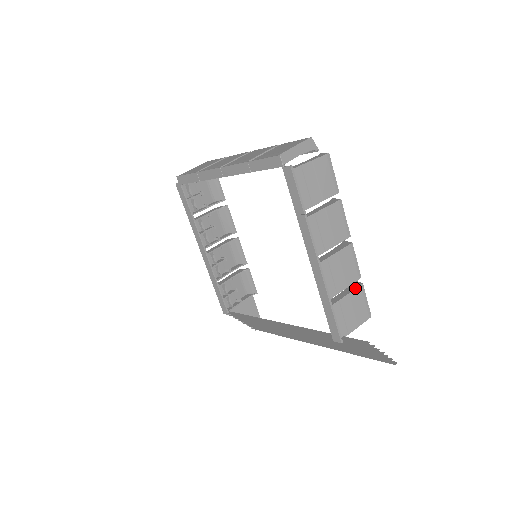
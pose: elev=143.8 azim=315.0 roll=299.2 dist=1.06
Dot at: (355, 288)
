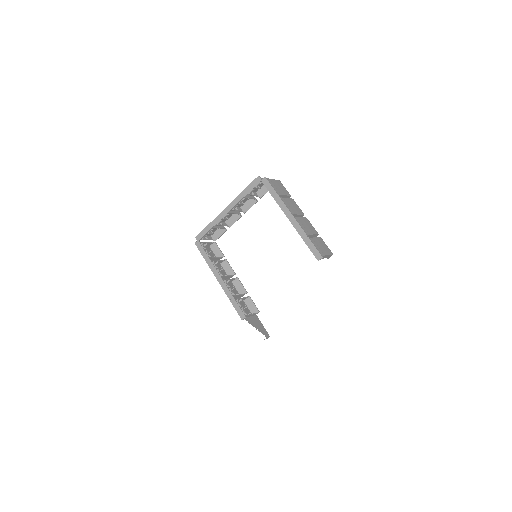
Dot at: (318, 237)
